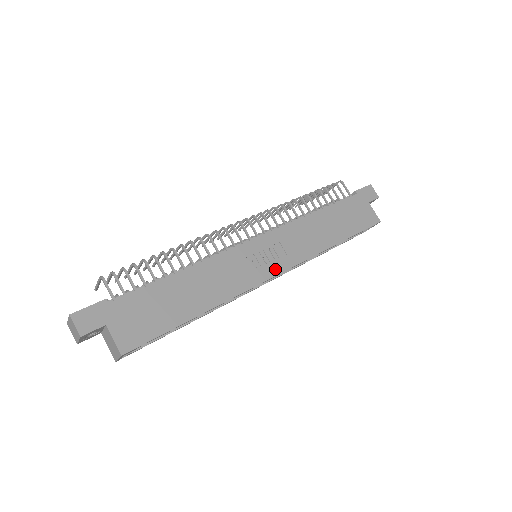
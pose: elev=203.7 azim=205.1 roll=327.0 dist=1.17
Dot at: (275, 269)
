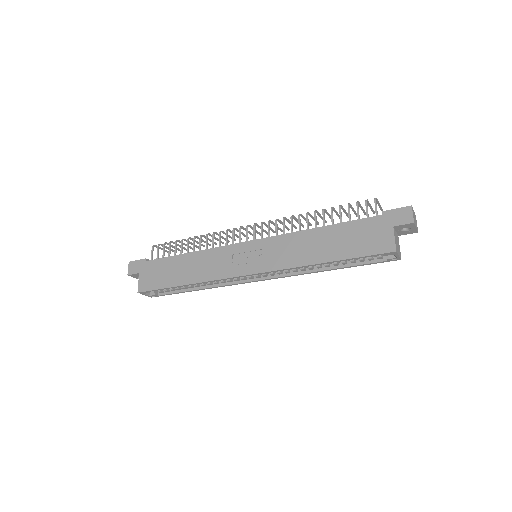
Dot at: (249, 270)
